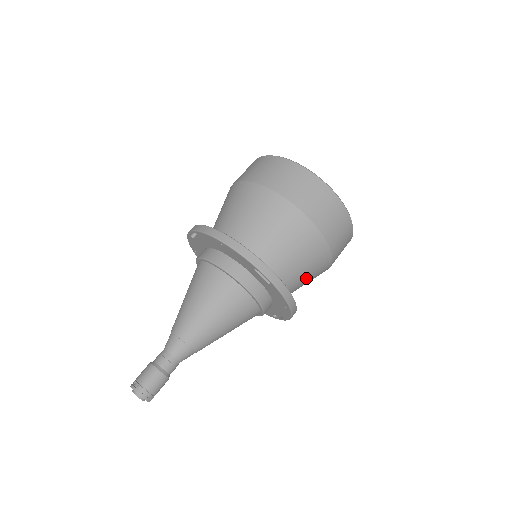
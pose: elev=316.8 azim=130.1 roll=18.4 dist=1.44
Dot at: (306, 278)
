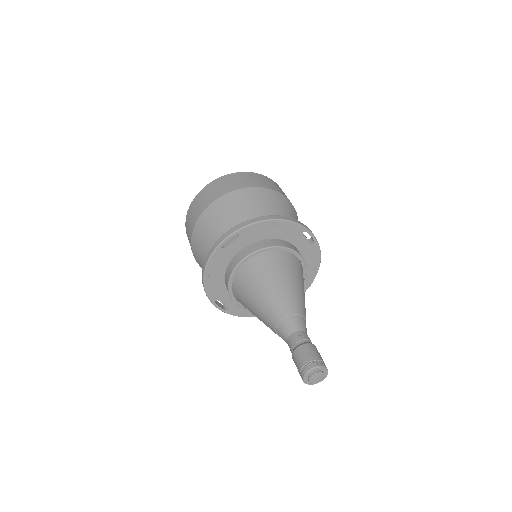
Dot at: occluded
